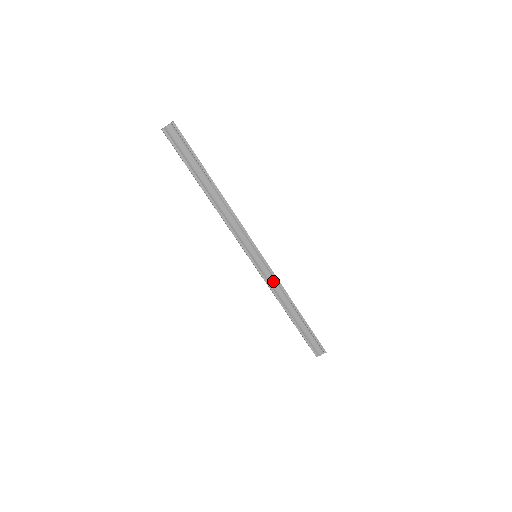
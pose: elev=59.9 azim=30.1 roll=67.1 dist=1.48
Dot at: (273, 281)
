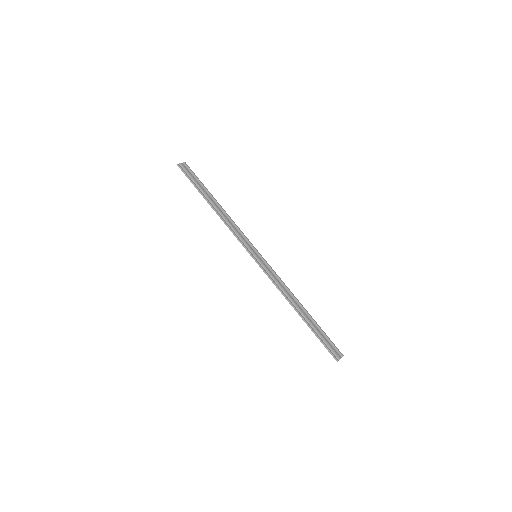
Dot at: (275, 278)
